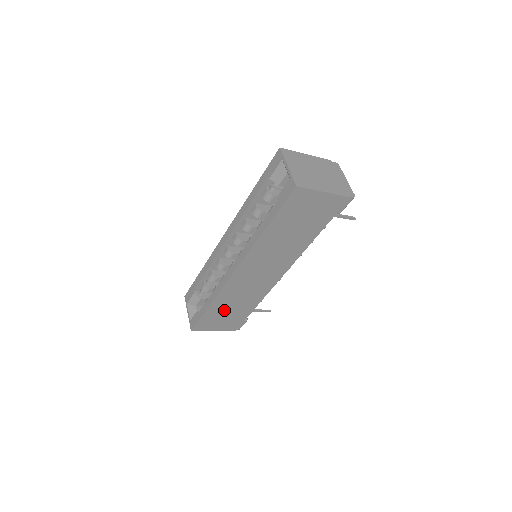
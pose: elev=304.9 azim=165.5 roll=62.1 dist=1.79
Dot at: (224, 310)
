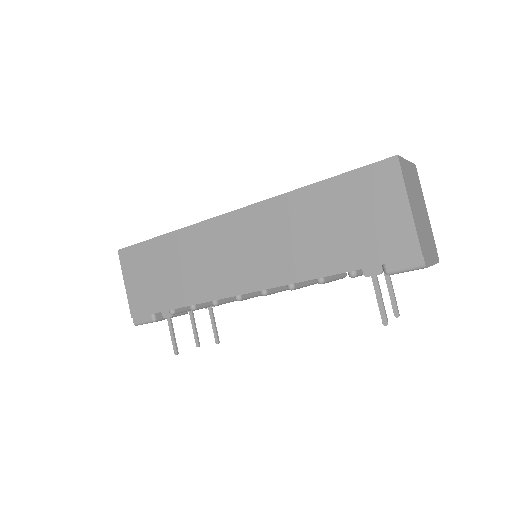
Dot at: (163, 263)
